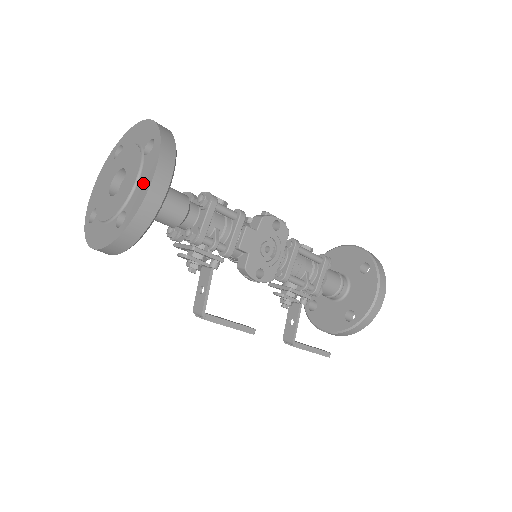
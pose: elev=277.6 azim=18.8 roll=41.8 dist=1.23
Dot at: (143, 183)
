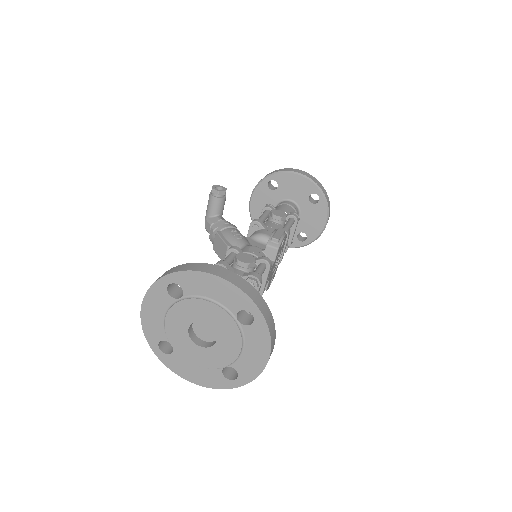
Dot at: (254, 354)
